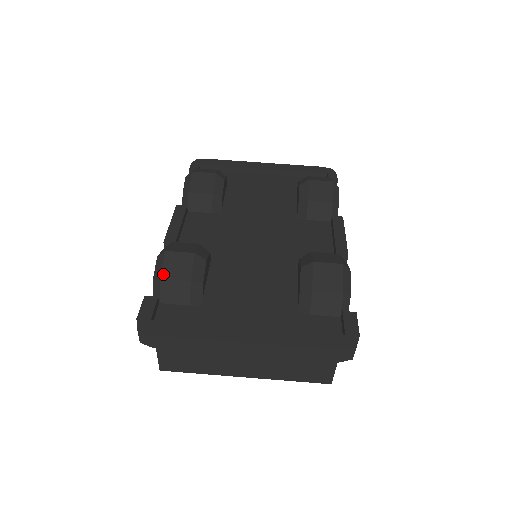
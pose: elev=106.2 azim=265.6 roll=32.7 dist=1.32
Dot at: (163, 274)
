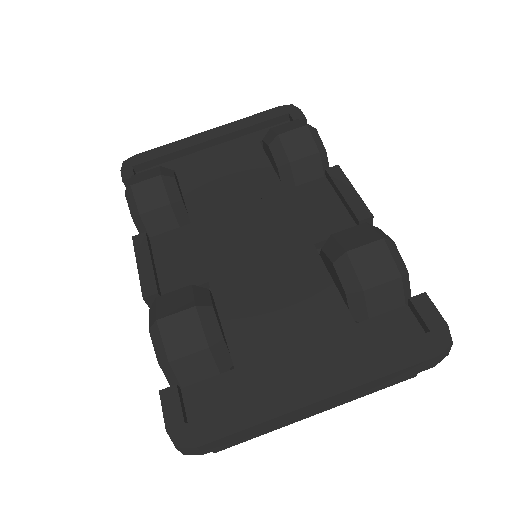
Dot at: (169, 353)
